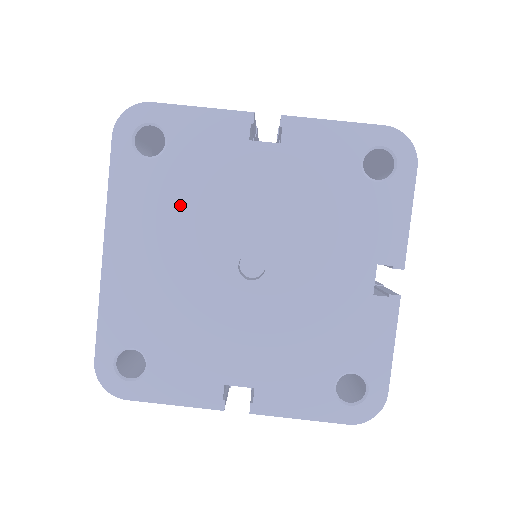
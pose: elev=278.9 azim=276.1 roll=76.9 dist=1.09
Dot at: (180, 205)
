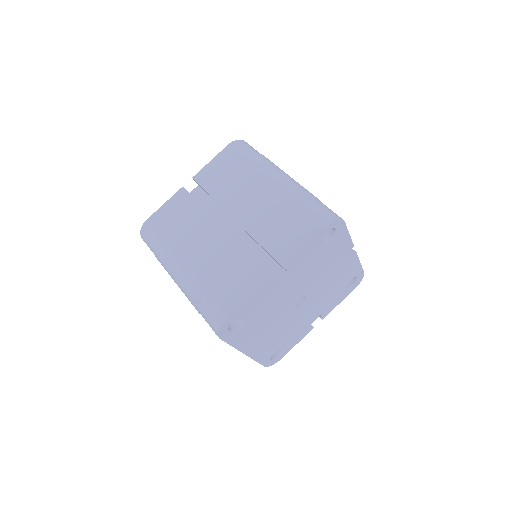
Dot at: (263, 320)
